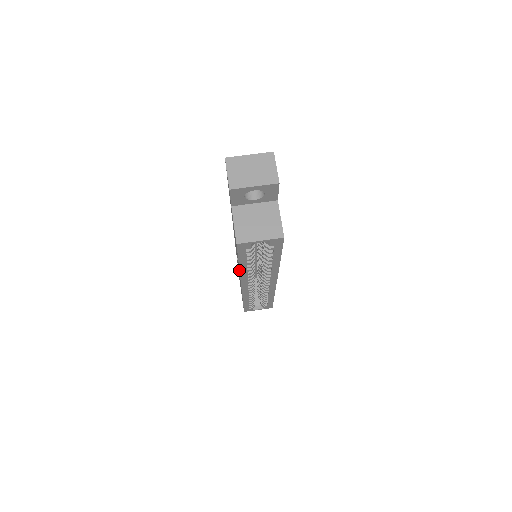
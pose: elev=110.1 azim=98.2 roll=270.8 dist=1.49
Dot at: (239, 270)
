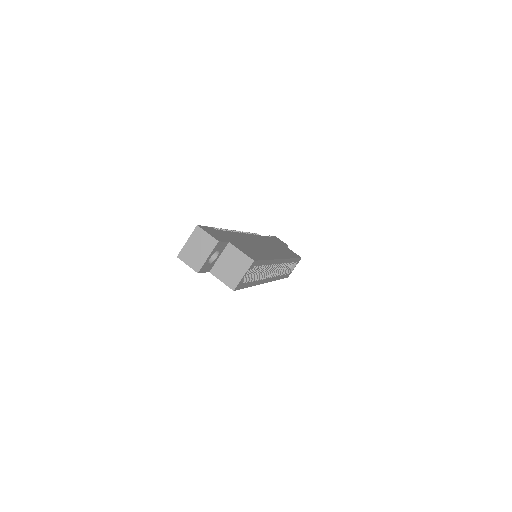
Dot at: occluded
